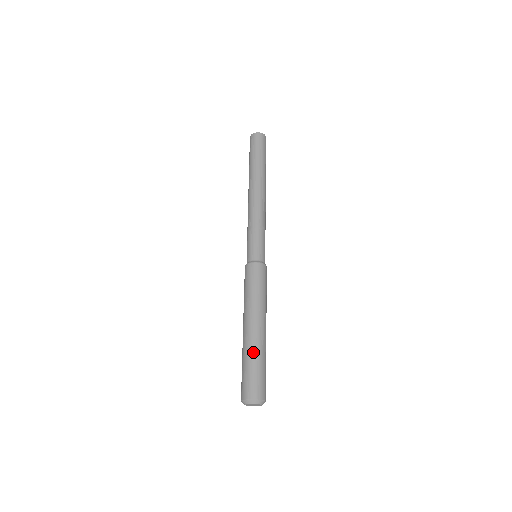
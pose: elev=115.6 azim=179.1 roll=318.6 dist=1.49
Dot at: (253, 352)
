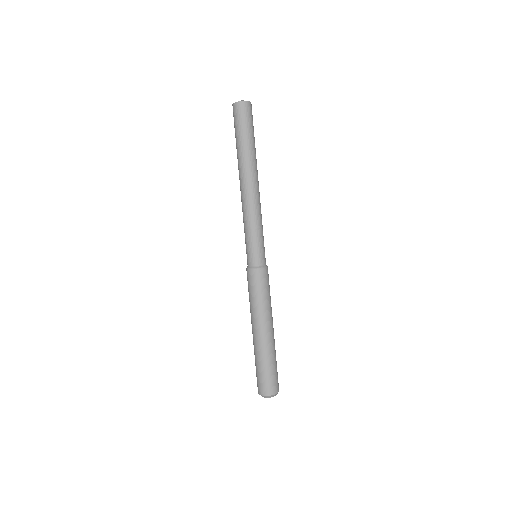
Dot at: (258, 356)
